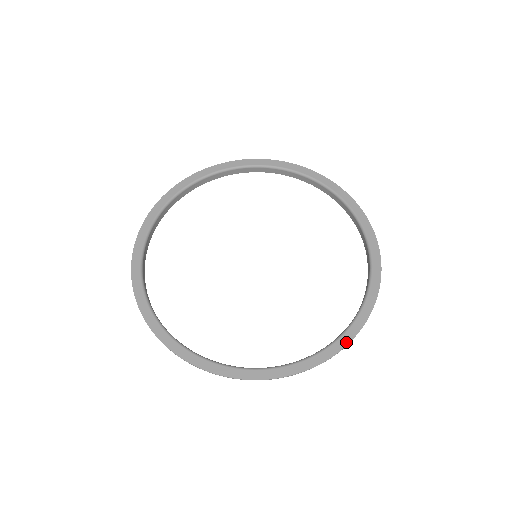
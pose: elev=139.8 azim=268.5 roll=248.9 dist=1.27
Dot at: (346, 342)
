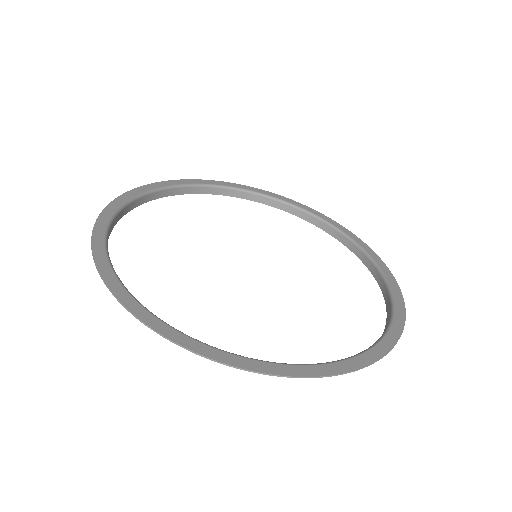
Dot at: (274, 371)
